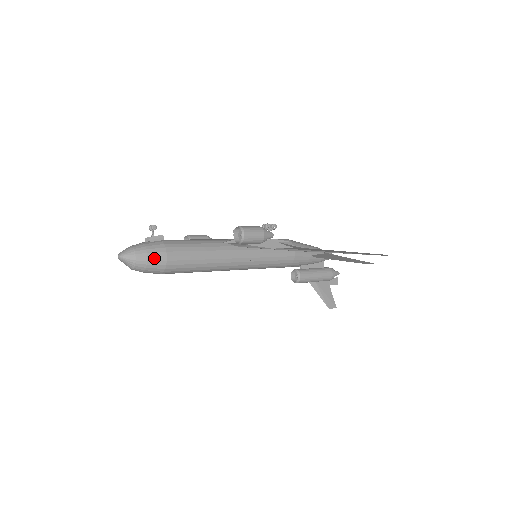
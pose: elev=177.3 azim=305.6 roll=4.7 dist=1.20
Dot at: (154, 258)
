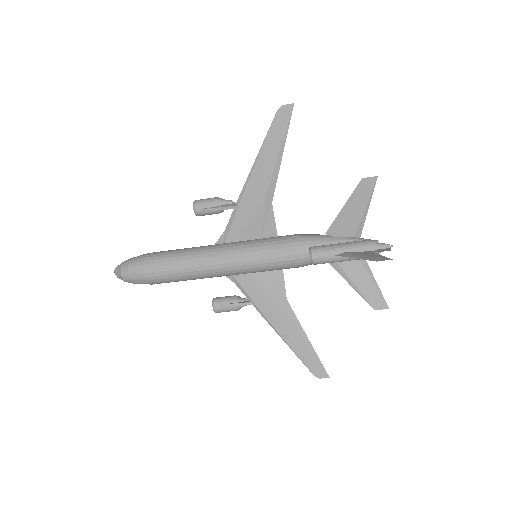
Dot at: (136, 257)
